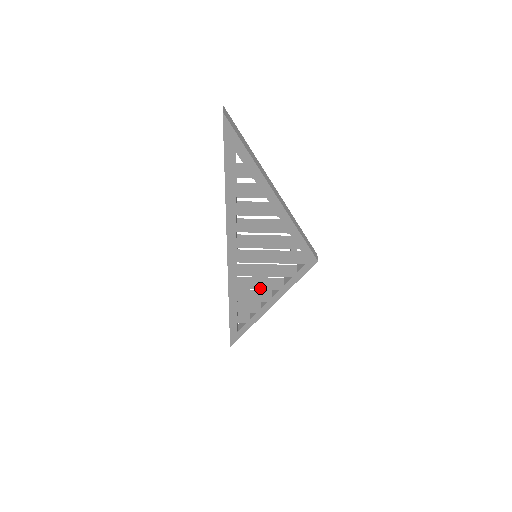
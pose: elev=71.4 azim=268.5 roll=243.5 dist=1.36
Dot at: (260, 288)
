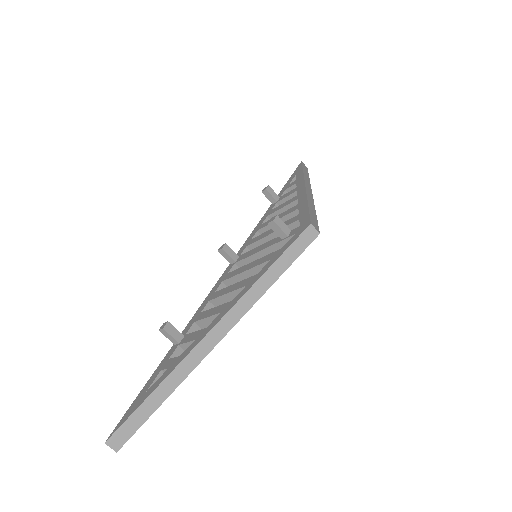
Dot at: occluded
